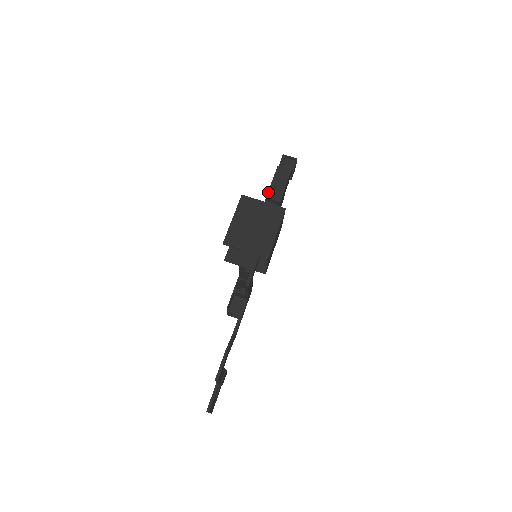
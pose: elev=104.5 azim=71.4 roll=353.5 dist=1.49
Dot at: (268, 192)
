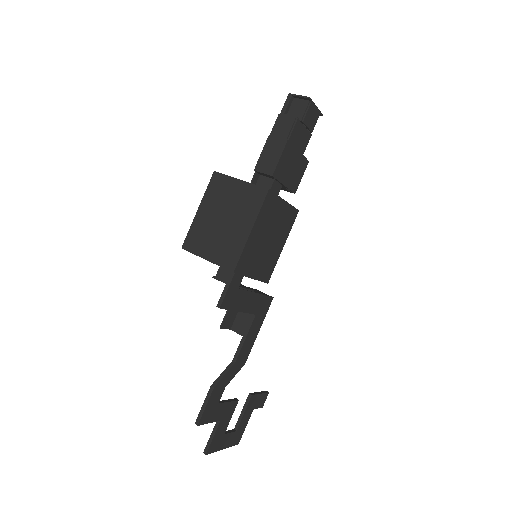
Dot at: (258, 161)
